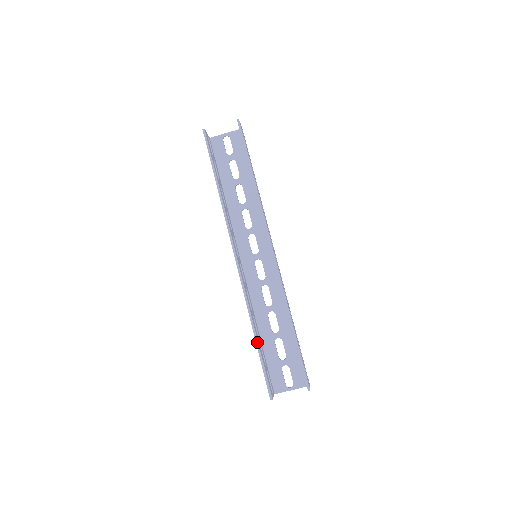
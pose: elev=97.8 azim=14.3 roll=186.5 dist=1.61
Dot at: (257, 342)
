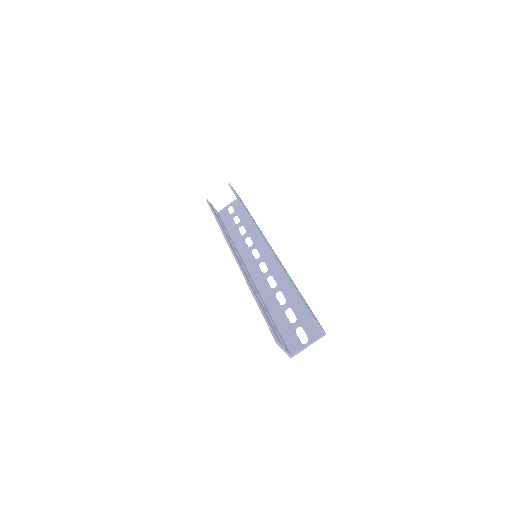
Dot at: (257, 302)
